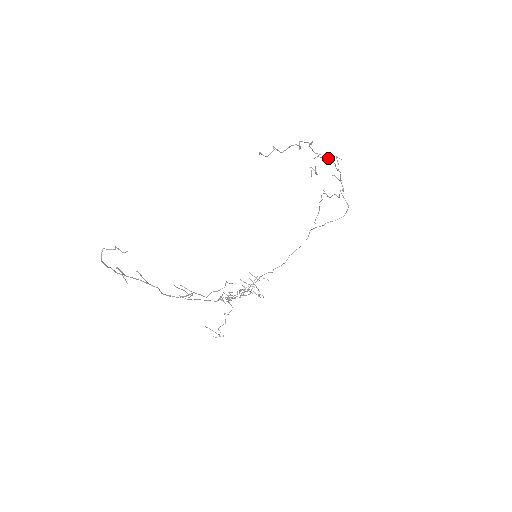
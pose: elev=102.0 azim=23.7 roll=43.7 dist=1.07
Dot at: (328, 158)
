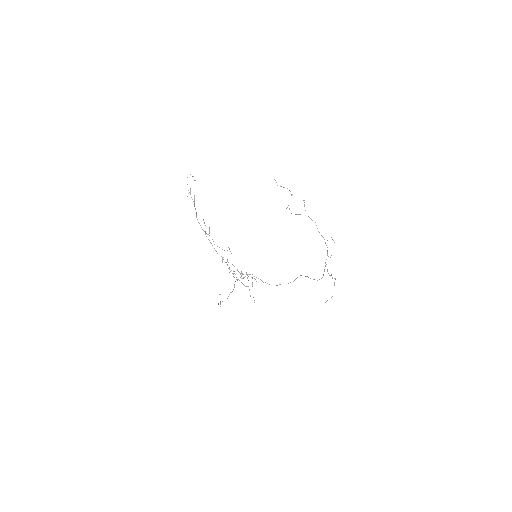
Dot at: occluded
